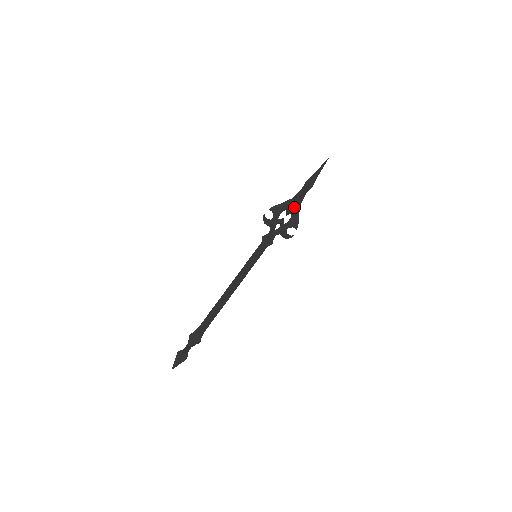
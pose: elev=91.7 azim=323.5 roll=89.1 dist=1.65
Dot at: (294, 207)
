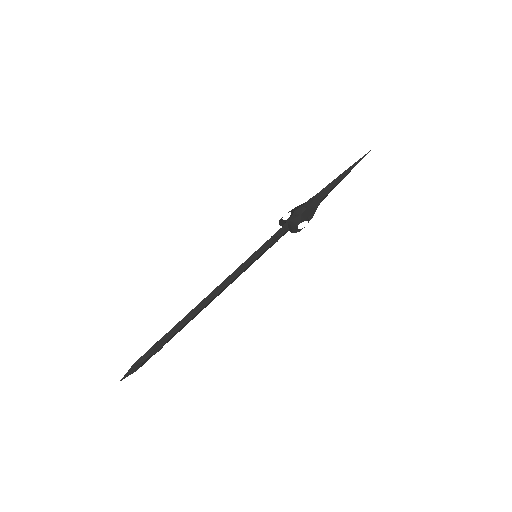
Dot at: (312, 200)
